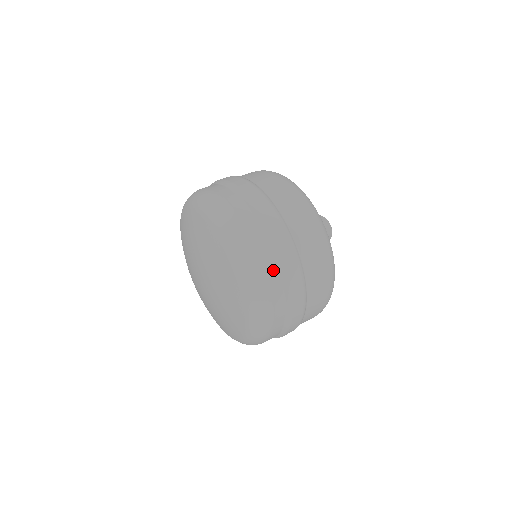
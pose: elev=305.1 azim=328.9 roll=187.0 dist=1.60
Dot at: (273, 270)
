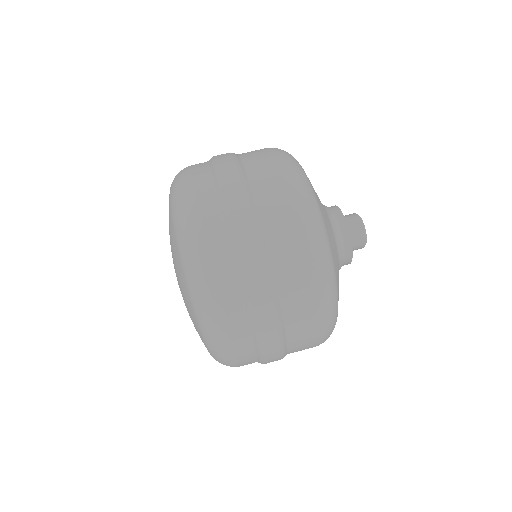
Dot at: (244, 340)
